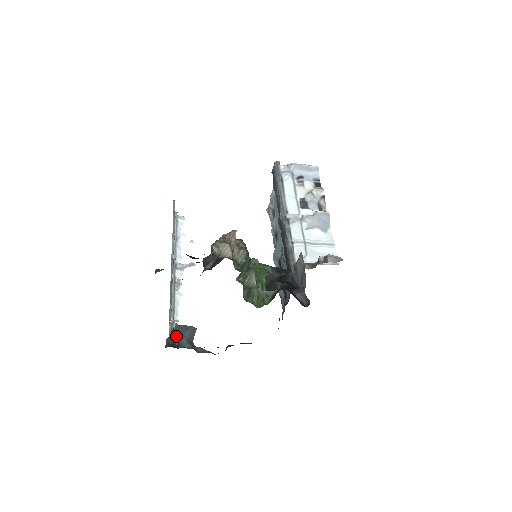
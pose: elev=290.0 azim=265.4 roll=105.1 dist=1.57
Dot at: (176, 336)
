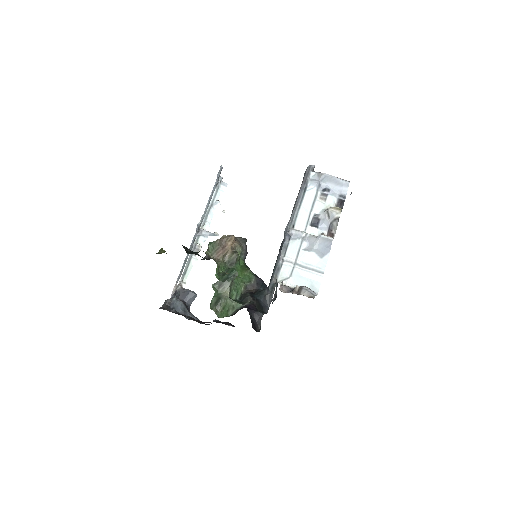
Dot at: (174, 300)
